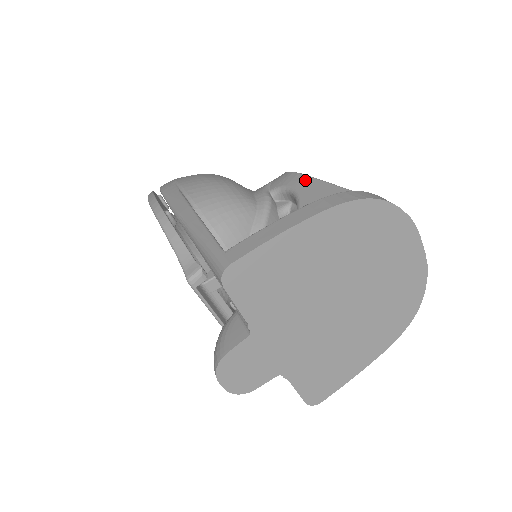
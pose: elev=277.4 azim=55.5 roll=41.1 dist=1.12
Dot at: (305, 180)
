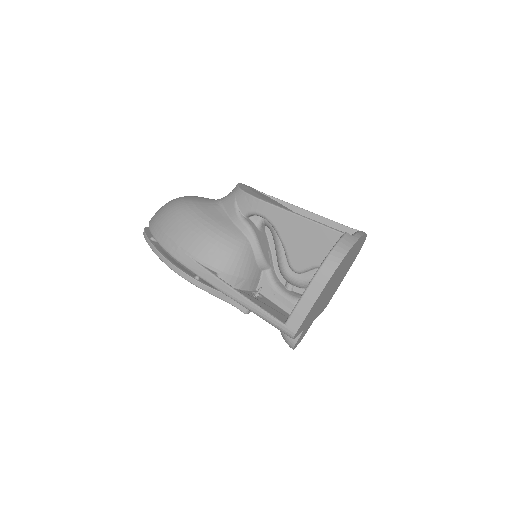
Dot at: (270, 209)
